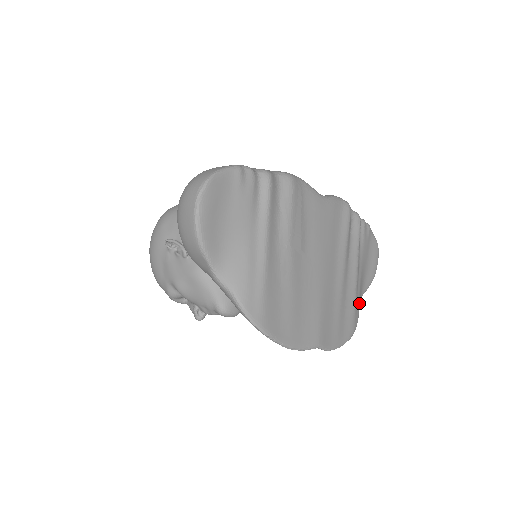
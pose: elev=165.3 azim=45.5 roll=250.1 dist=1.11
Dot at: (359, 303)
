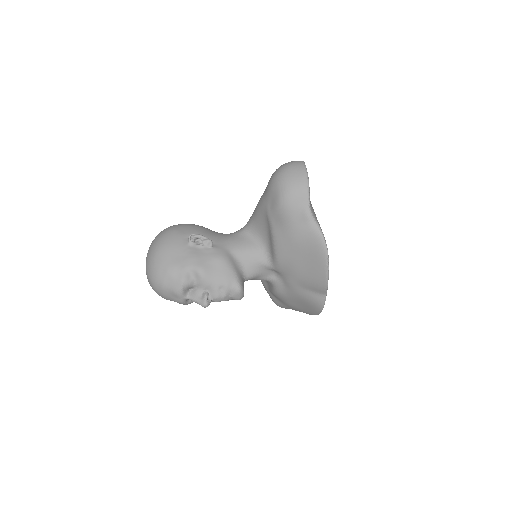
Dot at: occluded
